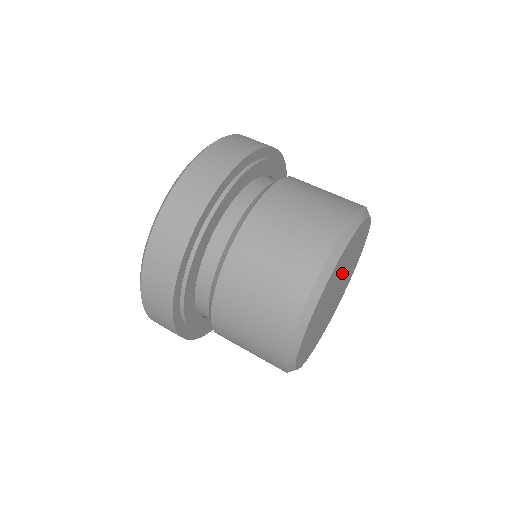
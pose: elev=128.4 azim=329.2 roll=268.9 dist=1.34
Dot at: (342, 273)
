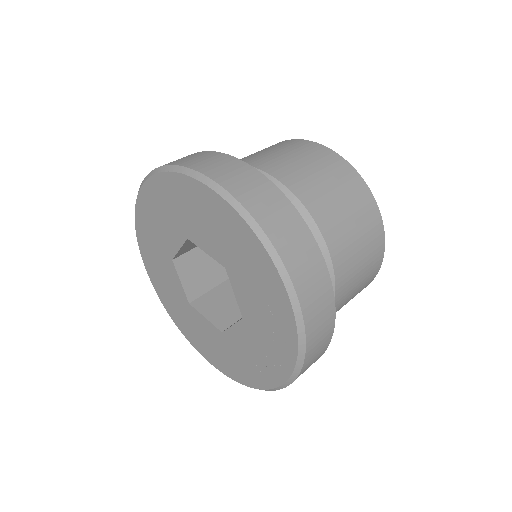
Dot at: occluded
